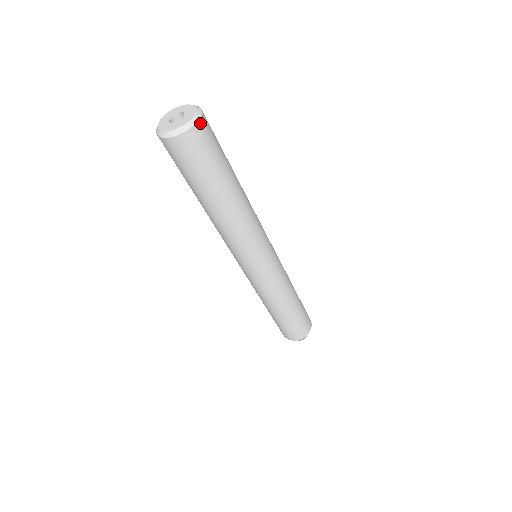
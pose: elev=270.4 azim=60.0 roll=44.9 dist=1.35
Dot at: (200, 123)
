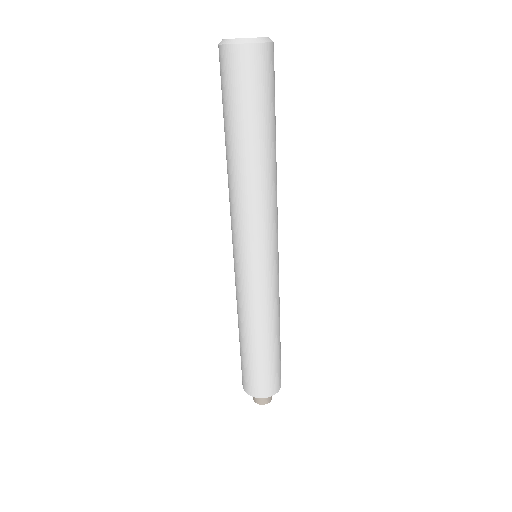
Dot at: (267, 47)
